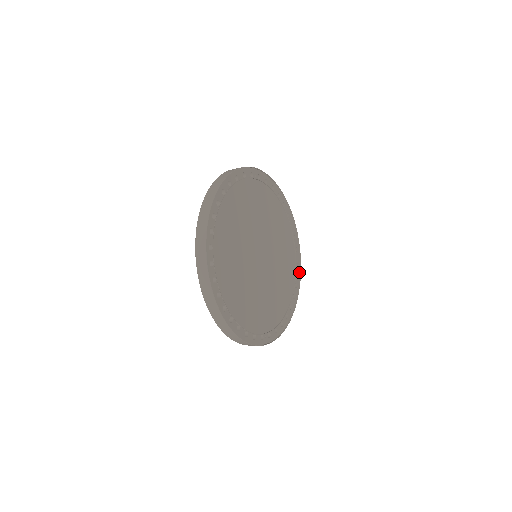
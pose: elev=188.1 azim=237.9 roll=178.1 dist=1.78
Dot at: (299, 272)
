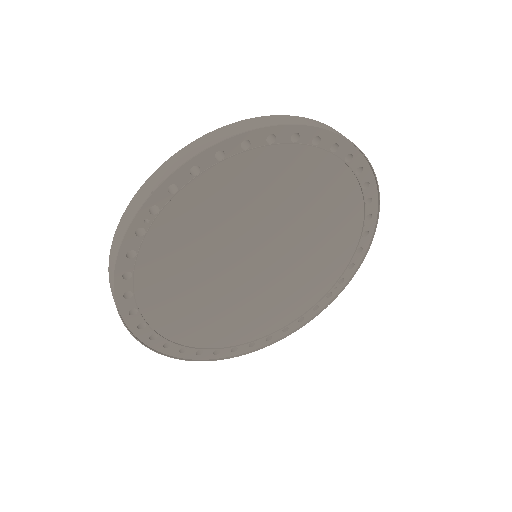
Dot at: (364, 161)
